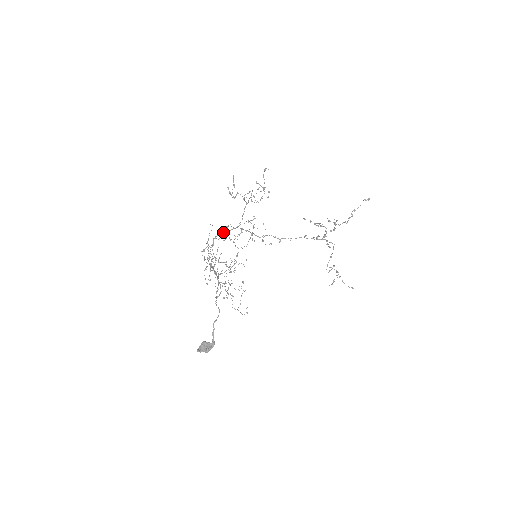
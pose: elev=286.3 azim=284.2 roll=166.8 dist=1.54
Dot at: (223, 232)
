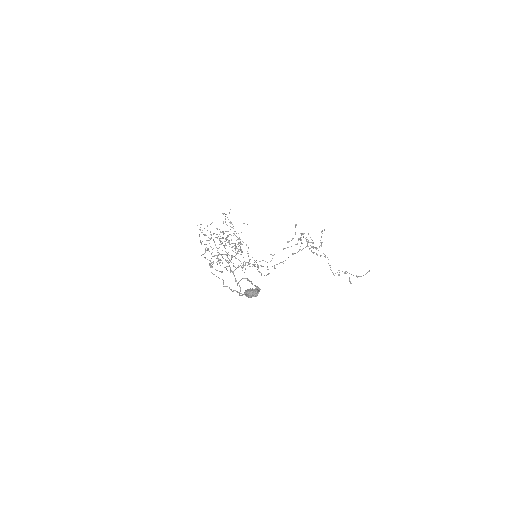
Dot at: occluded
